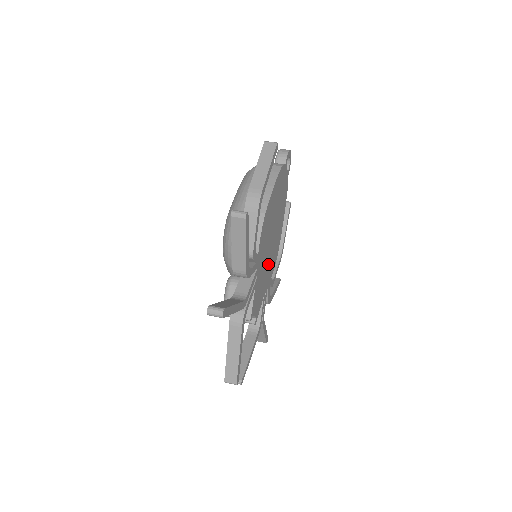
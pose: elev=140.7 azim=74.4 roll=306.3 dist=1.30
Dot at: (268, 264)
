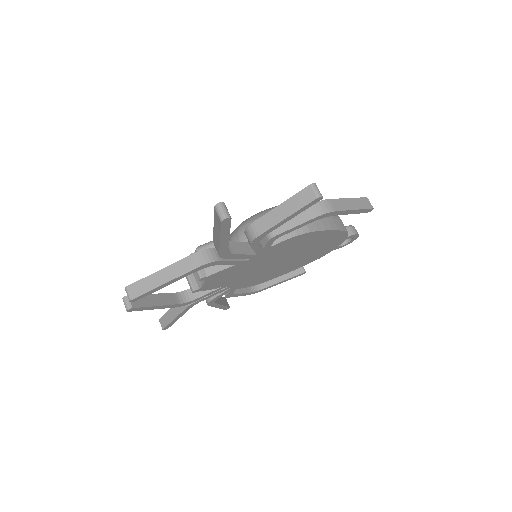
Dot at: (254, 273)
